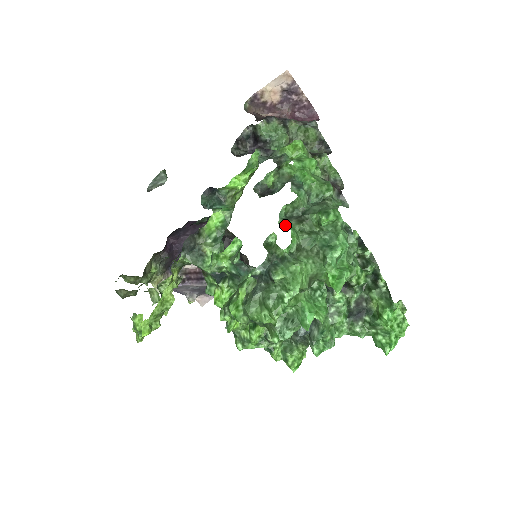
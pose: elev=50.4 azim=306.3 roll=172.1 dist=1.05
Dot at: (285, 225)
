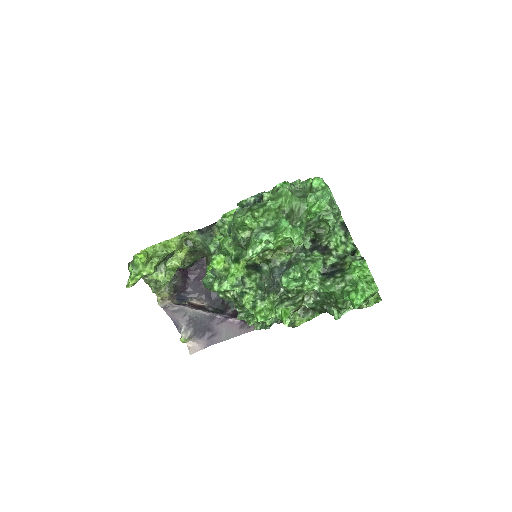
Dot at: occluded
